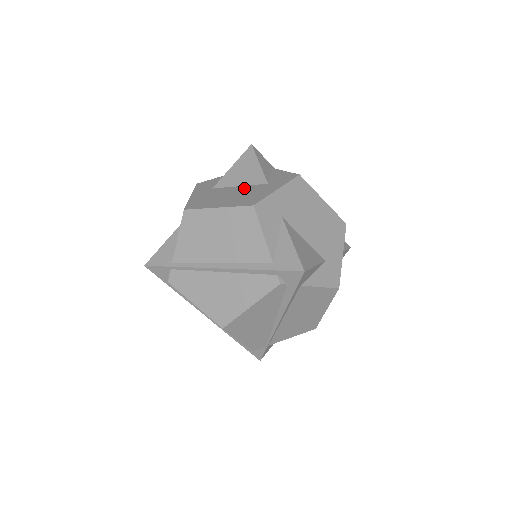
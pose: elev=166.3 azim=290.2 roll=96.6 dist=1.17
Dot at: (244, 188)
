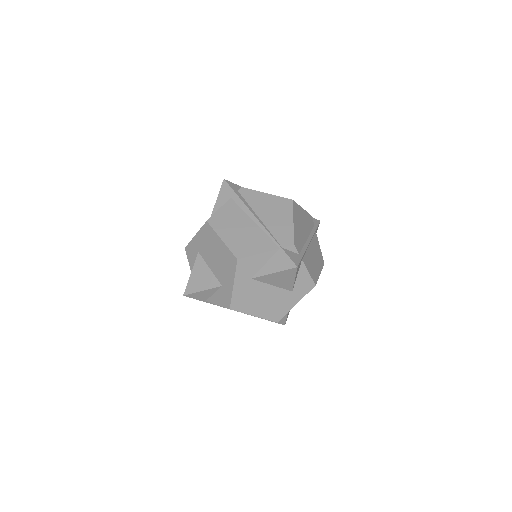
Dot at: (275, 292)
